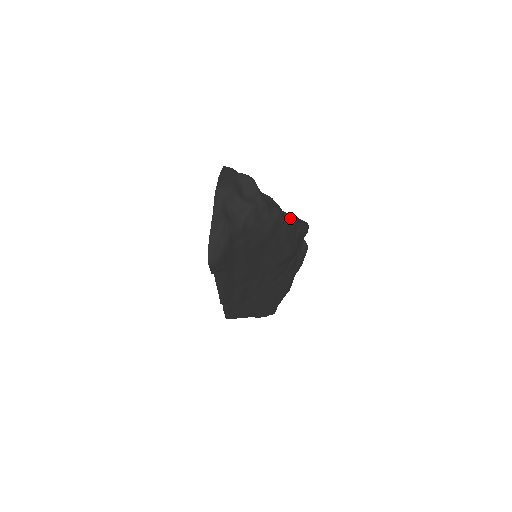
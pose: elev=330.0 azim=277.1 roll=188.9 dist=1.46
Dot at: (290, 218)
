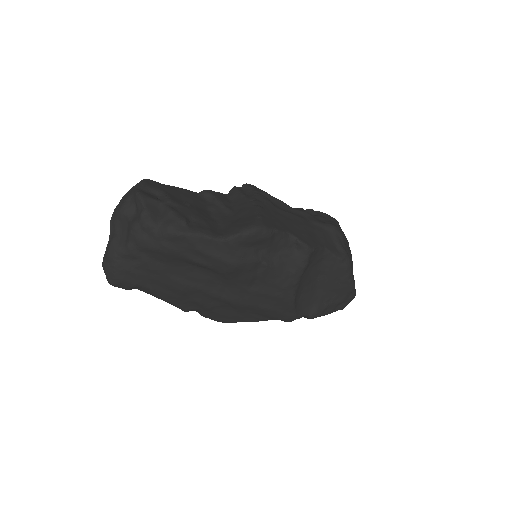
Dot at: (245, 219)
